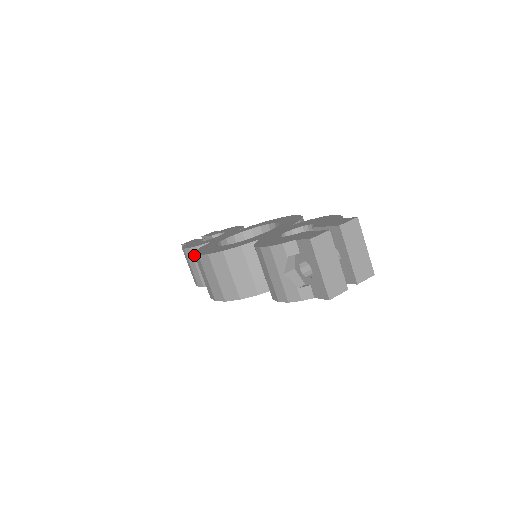
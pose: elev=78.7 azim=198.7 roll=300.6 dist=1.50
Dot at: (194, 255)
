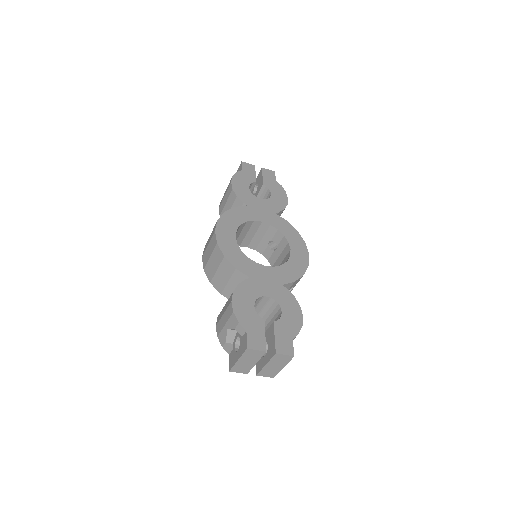
Dot at: (231, 196)
